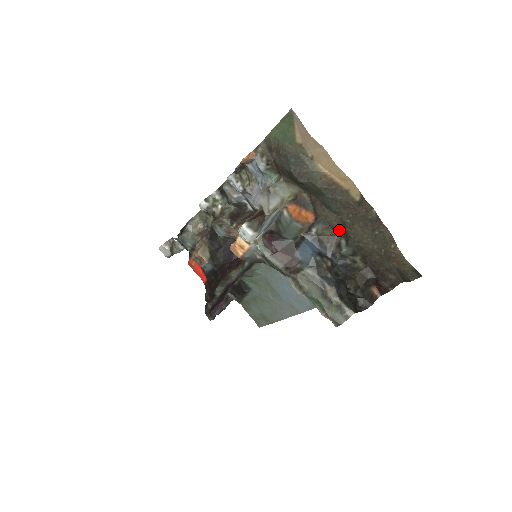
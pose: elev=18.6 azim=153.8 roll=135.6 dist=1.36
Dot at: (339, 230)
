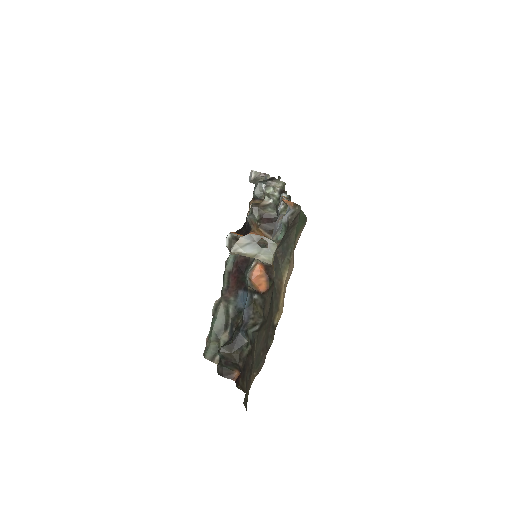
Dot at: (264, 319)
